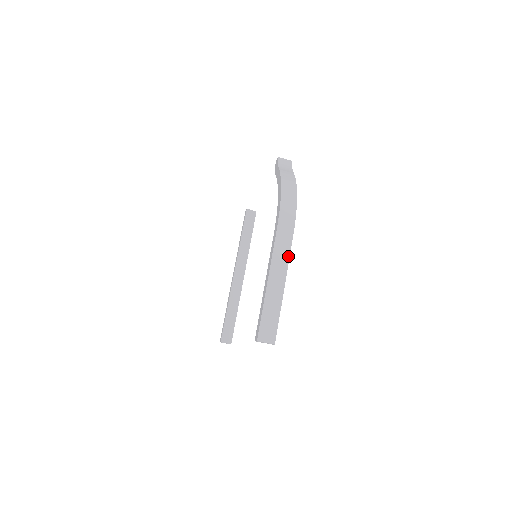
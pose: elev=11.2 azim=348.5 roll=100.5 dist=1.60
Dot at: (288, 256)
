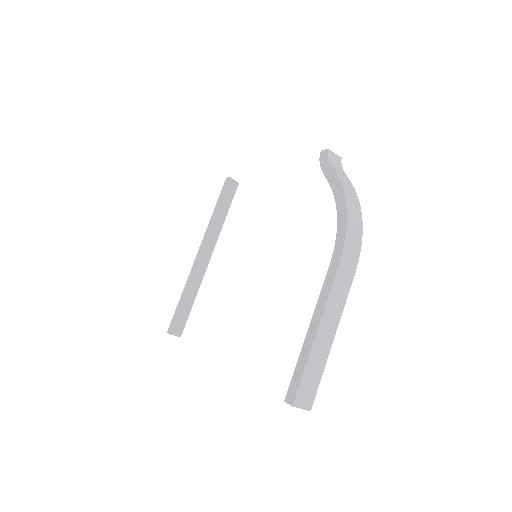
Dot at: (345, 299)
